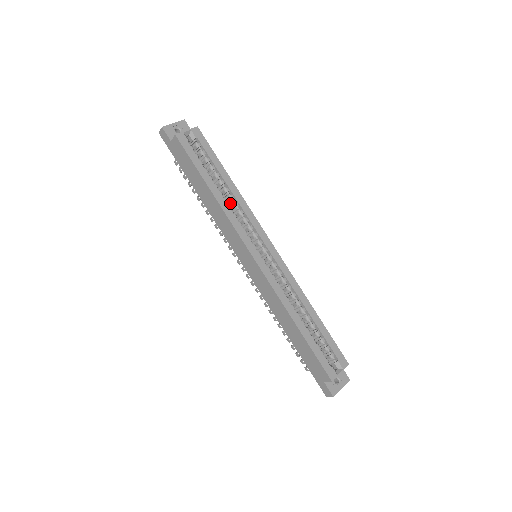
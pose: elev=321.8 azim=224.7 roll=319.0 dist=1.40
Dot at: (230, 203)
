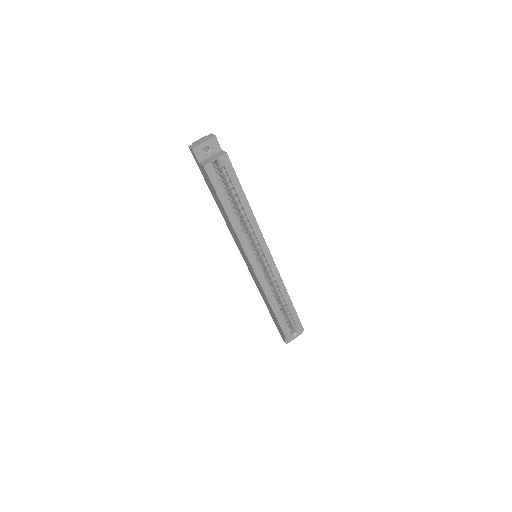
Dot at: (243, 220)
